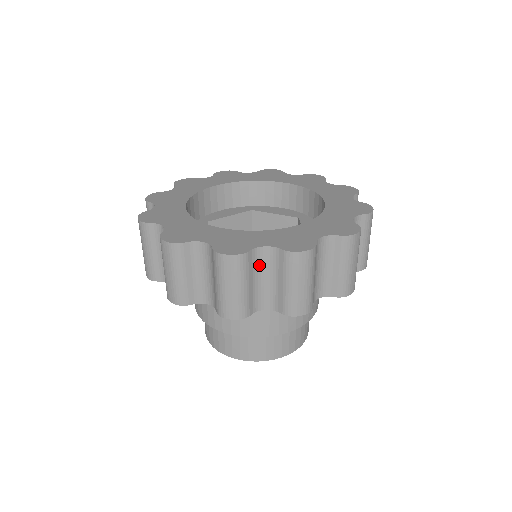
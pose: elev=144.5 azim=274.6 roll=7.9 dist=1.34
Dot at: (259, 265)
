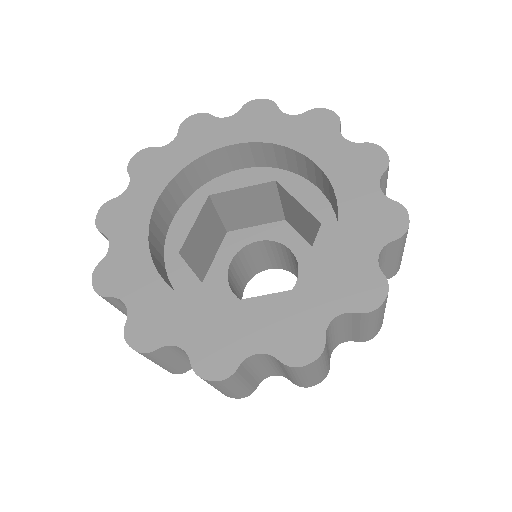
Dot at: (179, 352)
